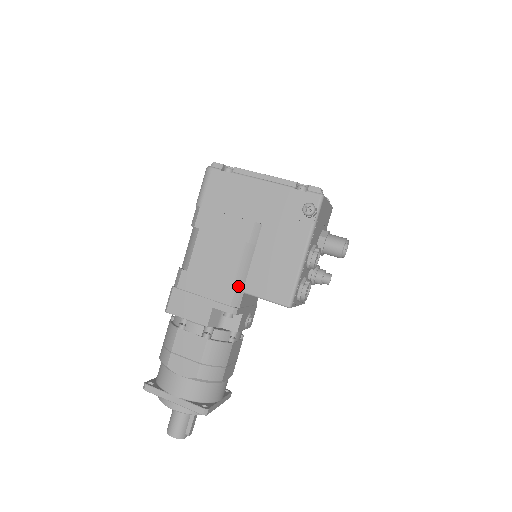
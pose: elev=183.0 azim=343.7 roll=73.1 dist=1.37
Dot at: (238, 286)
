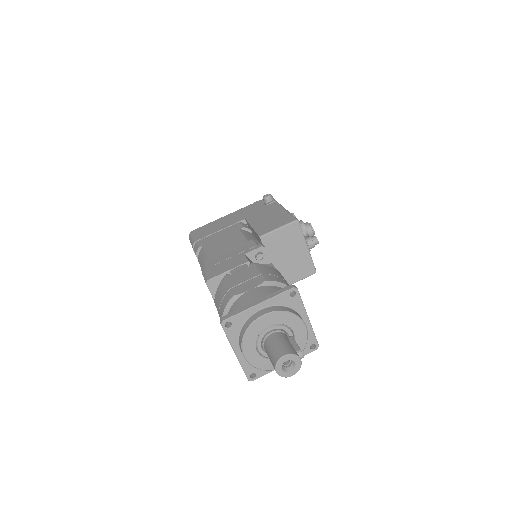
Dot at: occluded
